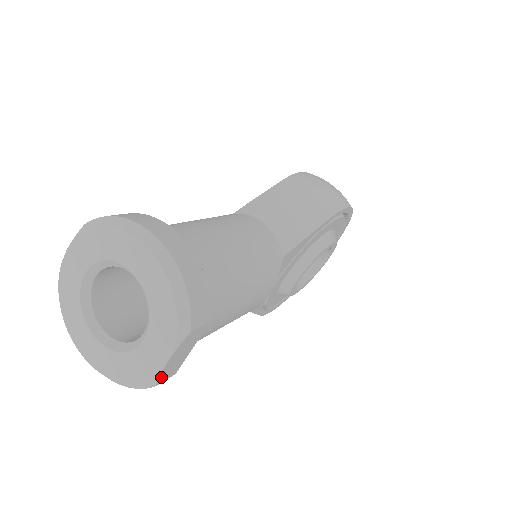
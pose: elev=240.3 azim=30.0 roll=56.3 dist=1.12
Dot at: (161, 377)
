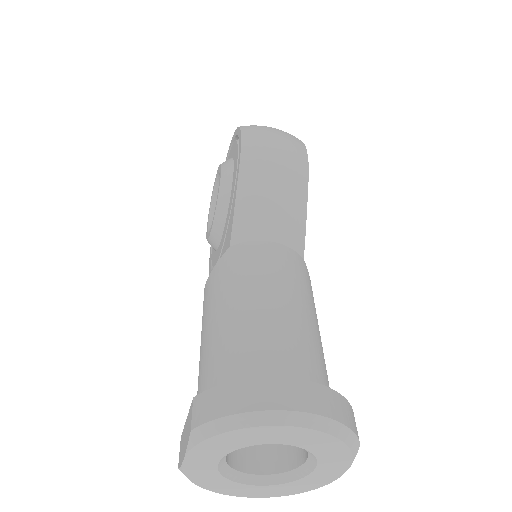
Dot at: occluded
